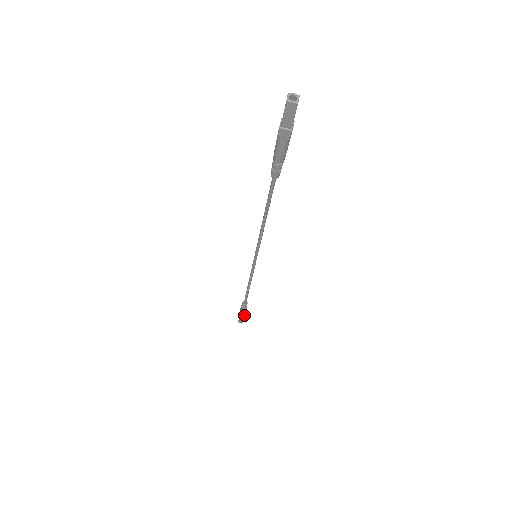
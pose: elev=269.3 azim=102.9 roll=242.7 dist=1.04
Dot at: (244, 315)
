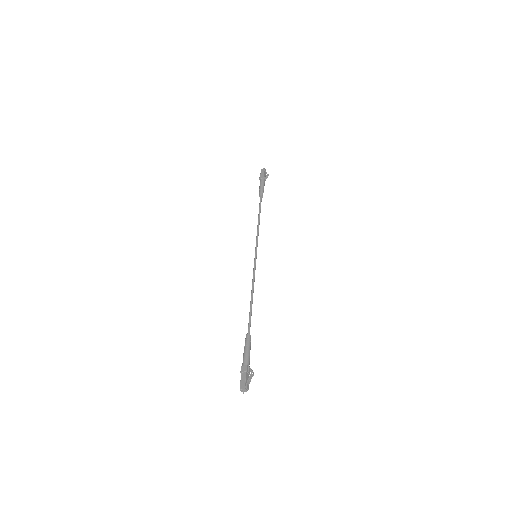
Dot at: occluded
